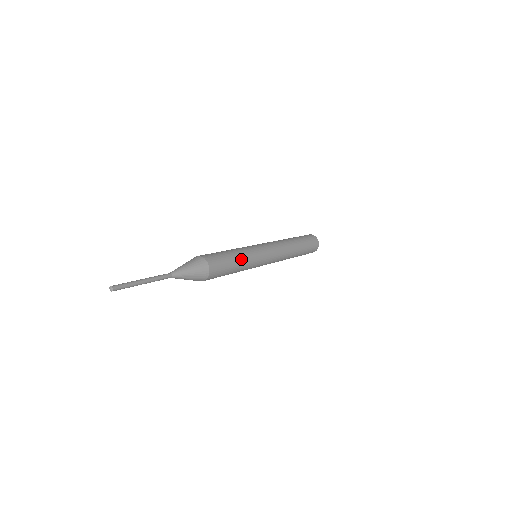
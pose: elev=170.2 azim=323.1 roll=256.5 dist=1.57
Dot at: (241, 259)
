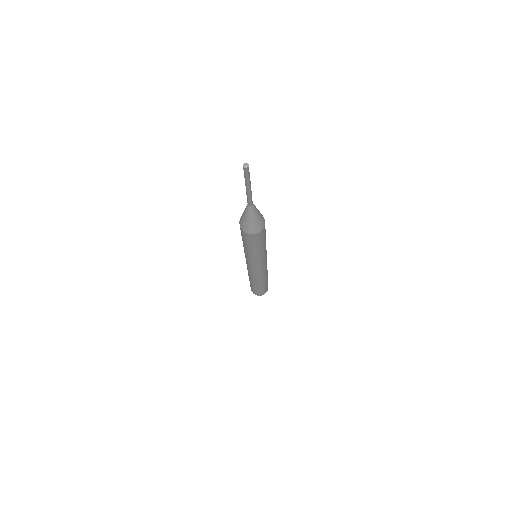
Dot at: occluded
